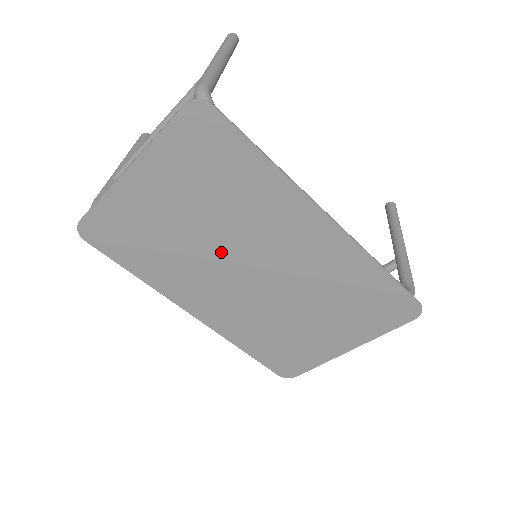
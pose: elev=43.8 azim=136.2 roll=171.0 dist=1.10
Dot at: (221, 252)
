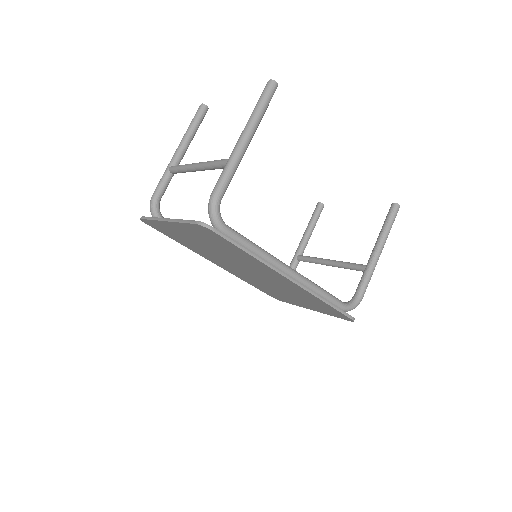
Dot at: (228, 260)
